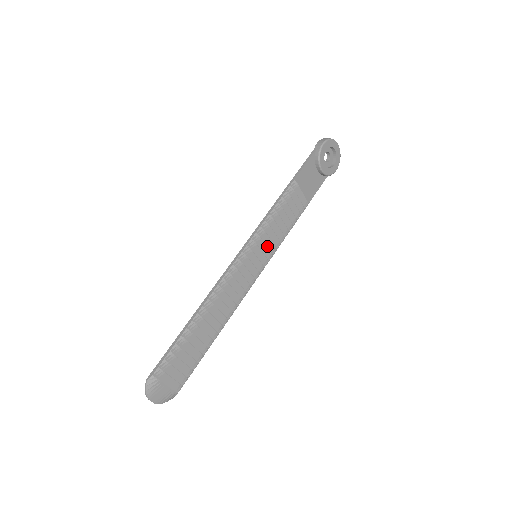
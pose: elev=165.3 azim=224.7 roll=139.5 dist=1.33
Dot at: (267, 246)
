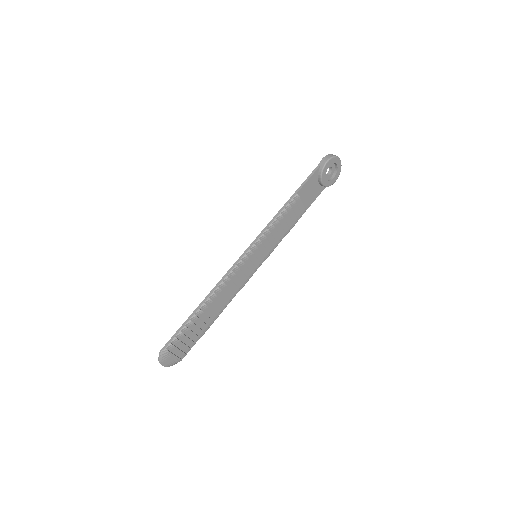
Dot at: (266, 248)
